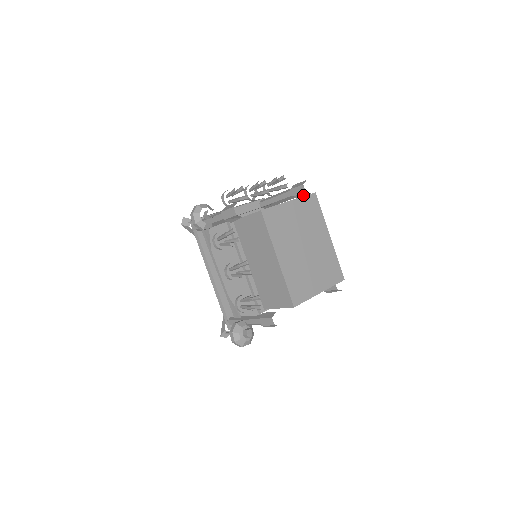
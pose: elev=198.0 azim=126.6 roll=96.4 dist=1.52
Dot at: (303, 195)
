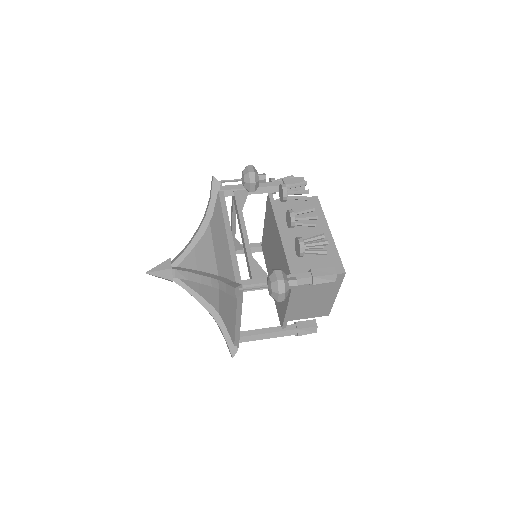
Dot at: occluded
